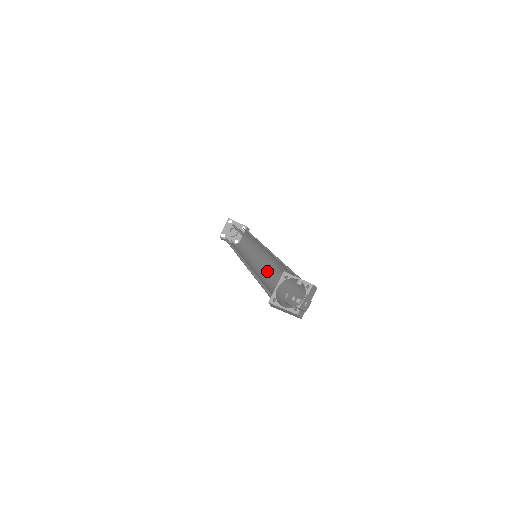
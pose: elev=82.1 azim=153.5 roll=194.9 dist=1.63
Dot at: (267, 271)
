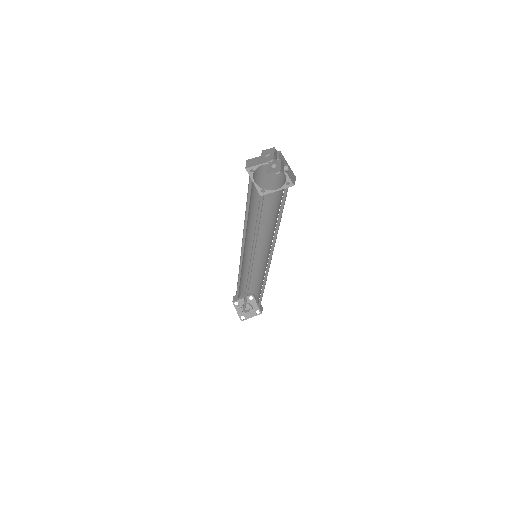
Dot at: occluded
